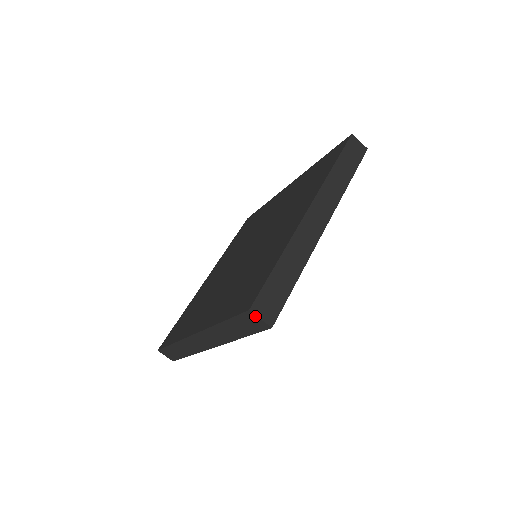
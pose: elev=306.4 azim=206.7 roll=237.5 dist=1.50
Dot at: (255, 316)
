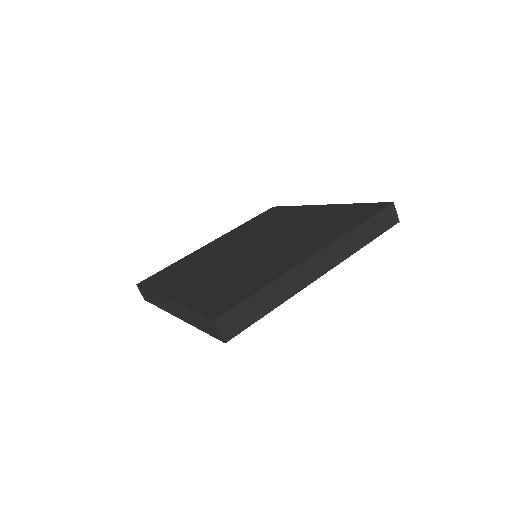
Dot at: (217, 327)
